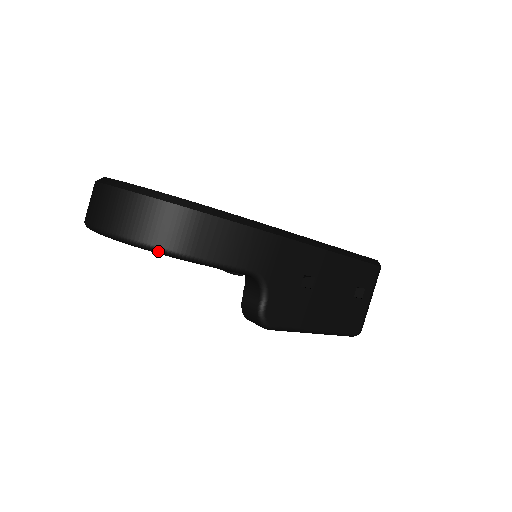
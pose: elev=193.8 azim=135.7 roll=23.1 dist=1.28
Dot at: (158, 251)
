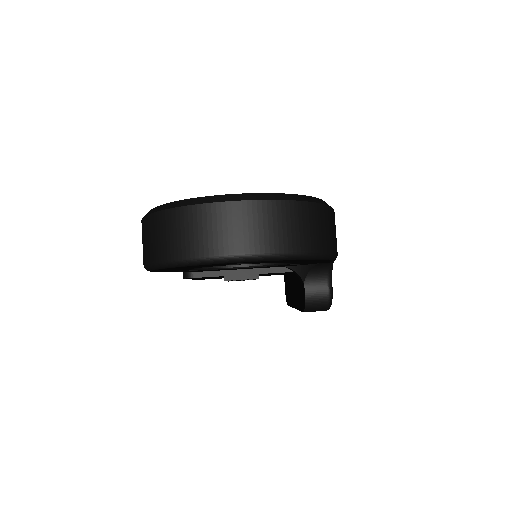
Dot at: (323, 256)
